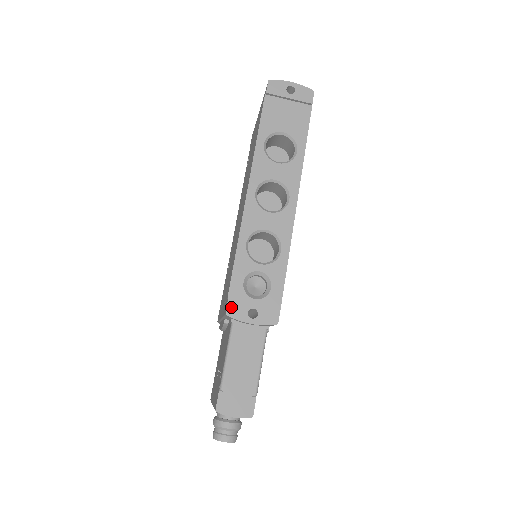
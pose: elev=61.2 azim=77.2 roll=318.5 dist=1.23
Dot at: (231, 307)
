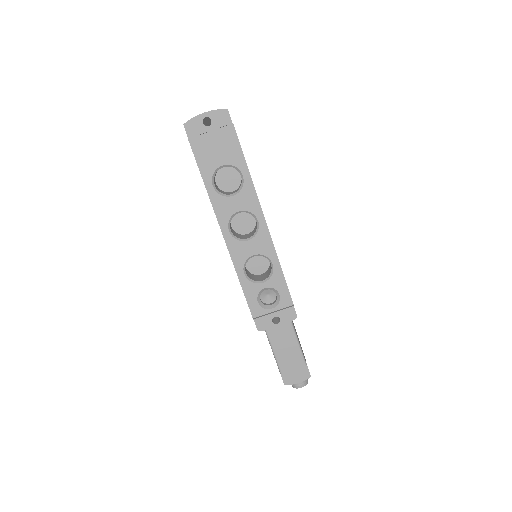
Dot at: (259, 324)
